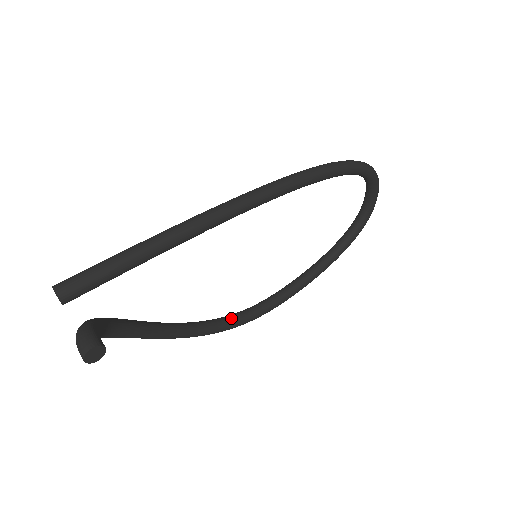
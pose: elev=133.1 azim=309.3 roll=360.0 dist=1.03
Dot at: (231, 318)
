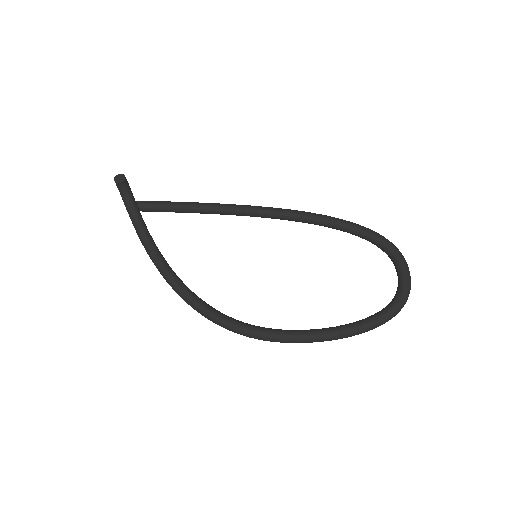
Dot at: (224, 314)
